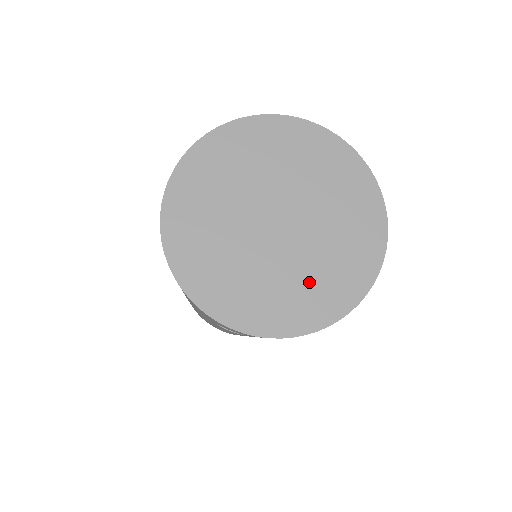
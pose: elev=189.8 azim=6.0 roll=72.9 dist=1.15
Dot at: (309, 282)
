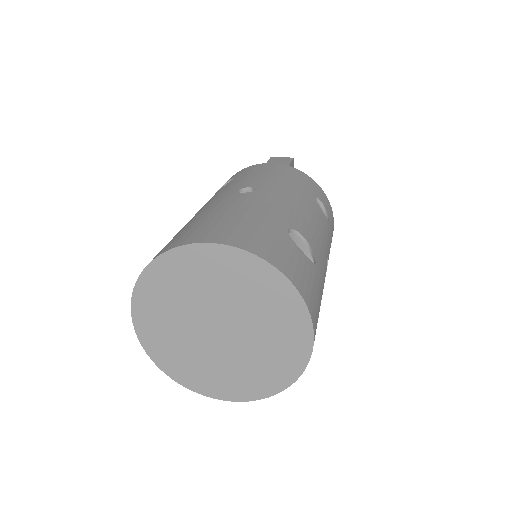
Dot at: (258, 366)
